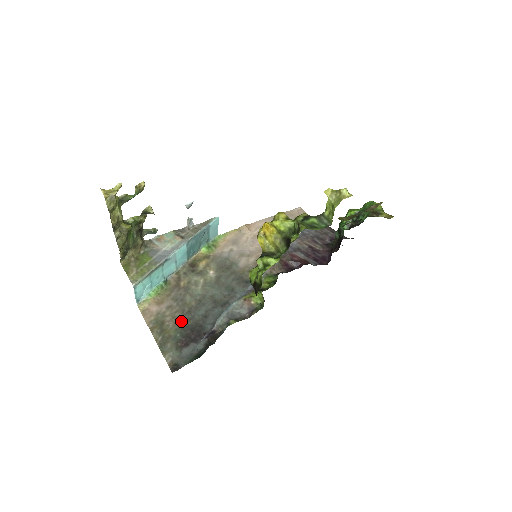
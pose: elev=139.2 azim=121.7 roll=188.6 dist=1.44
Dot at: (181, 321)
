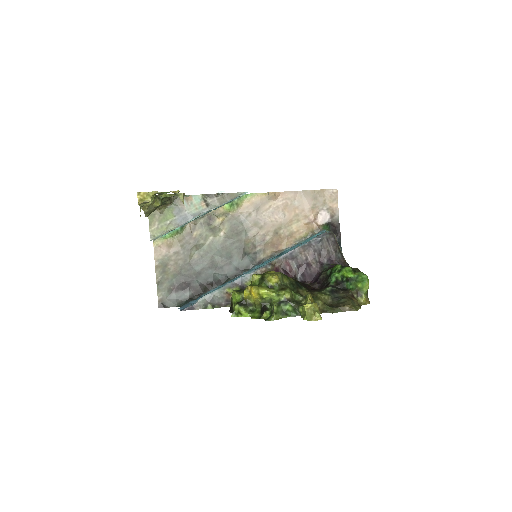
Dot at: (180, 269)
